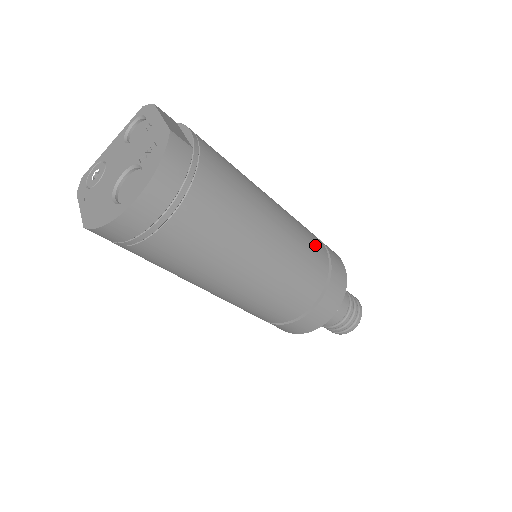
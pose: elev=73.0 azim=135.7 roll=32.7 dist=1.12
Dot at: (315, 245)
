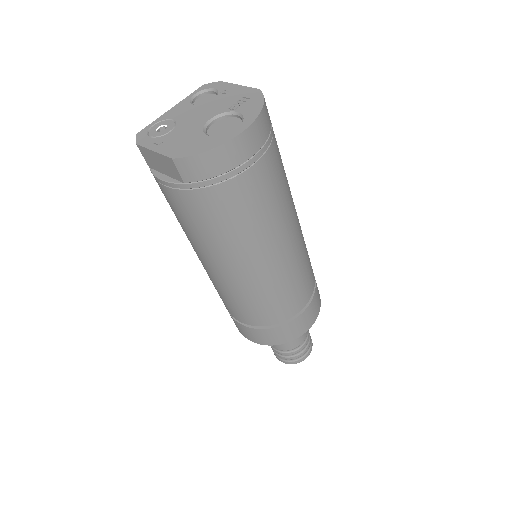
Dot at: occluded
